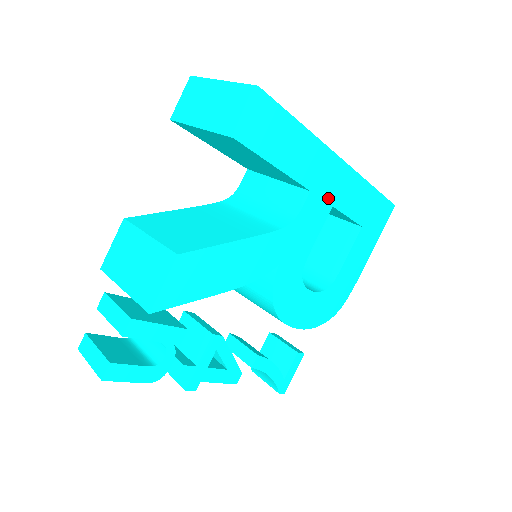
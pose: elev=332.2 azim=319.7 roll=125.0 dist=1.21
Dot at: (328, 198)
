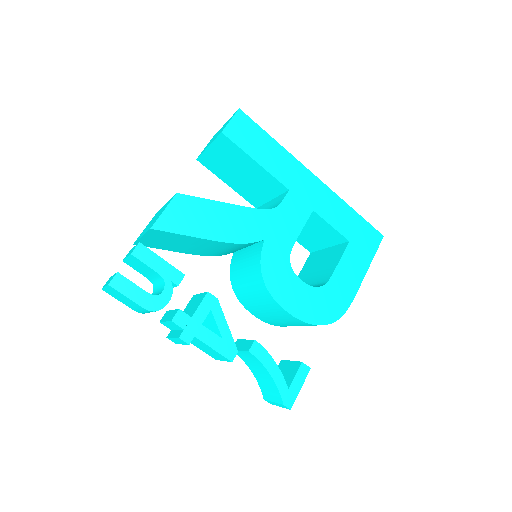
Dot at: (307, 202)
